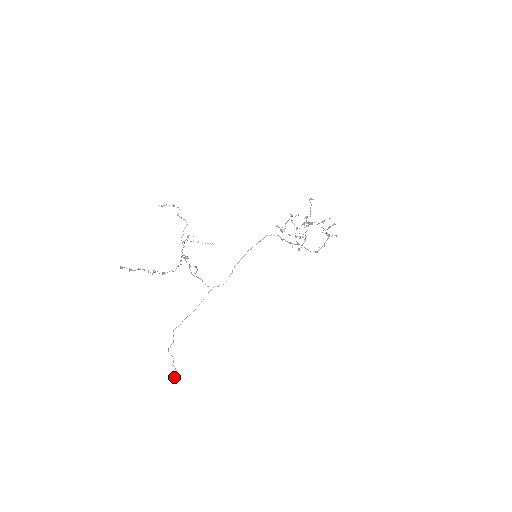
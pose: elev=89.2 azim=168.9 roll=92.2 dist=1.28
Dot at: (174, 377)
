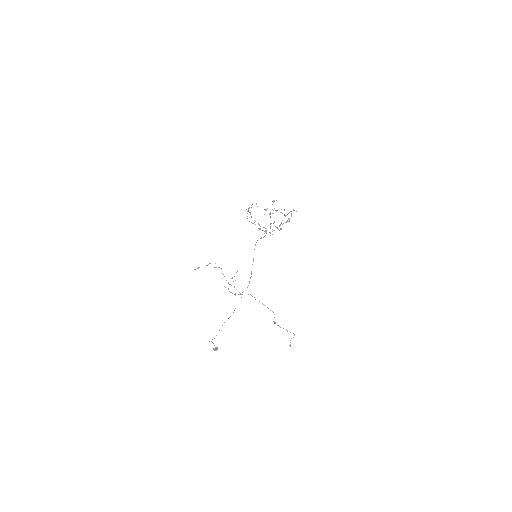
Dot at: occluded
